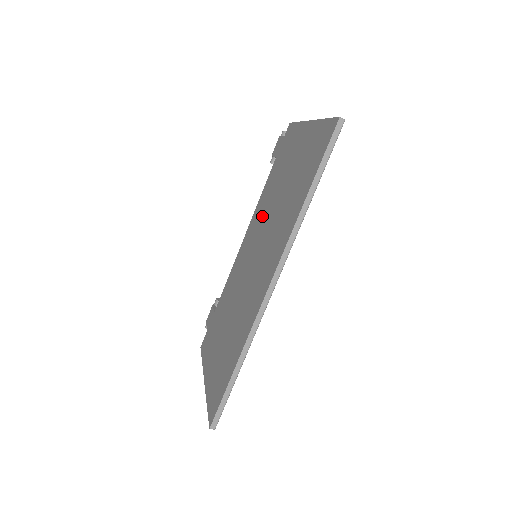
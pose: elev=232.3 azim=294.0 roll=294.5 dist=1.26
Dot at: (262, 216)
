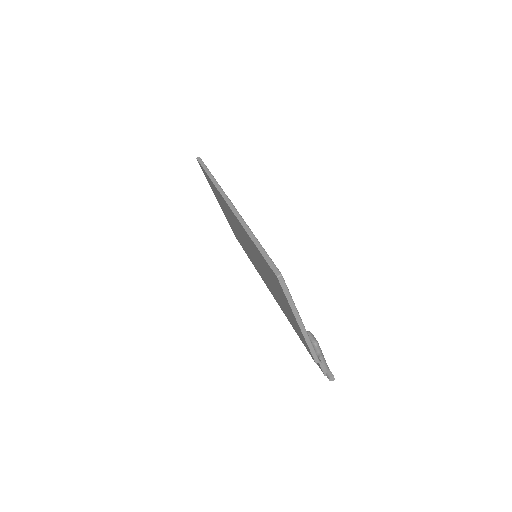
Dot at: occluded
